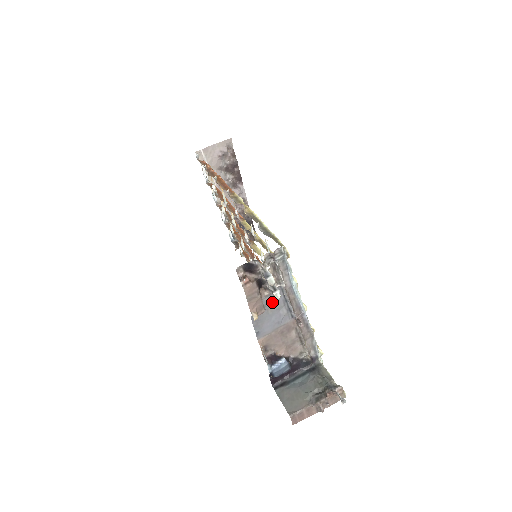
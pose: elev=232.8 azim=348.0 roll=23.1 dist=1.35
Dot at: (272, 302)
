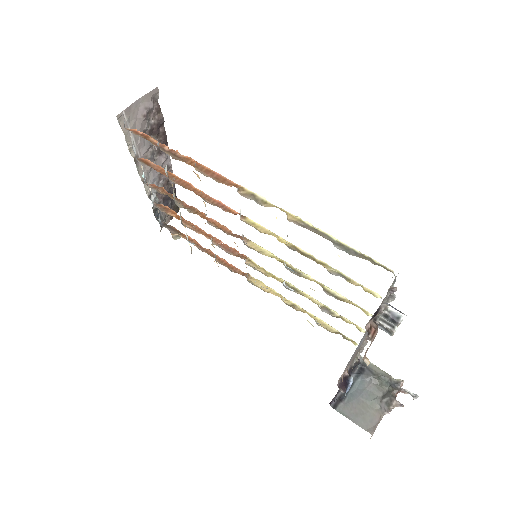
Dot at: occluded
